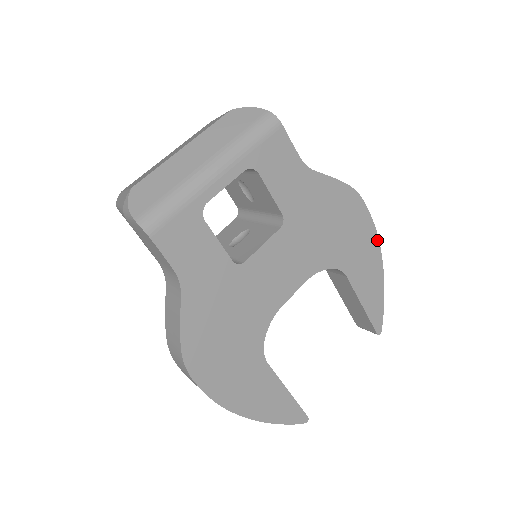
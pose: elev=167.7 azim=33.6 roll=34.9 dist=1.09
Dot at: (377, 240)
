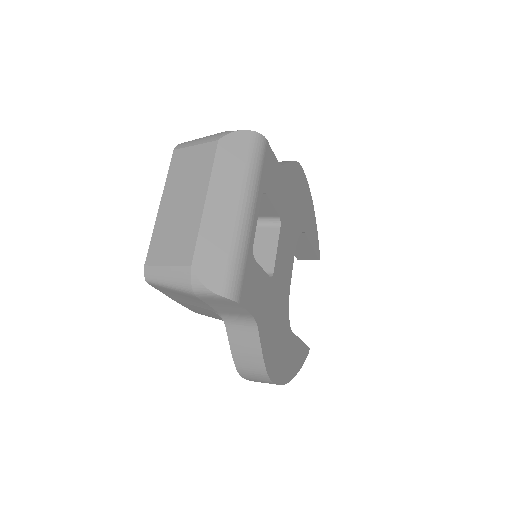
Dot at: (310, 192)
